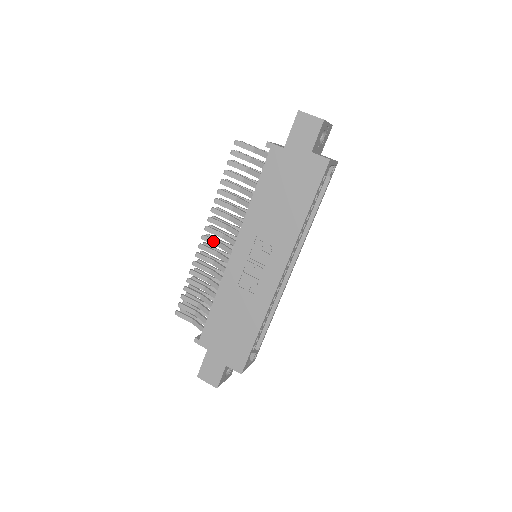
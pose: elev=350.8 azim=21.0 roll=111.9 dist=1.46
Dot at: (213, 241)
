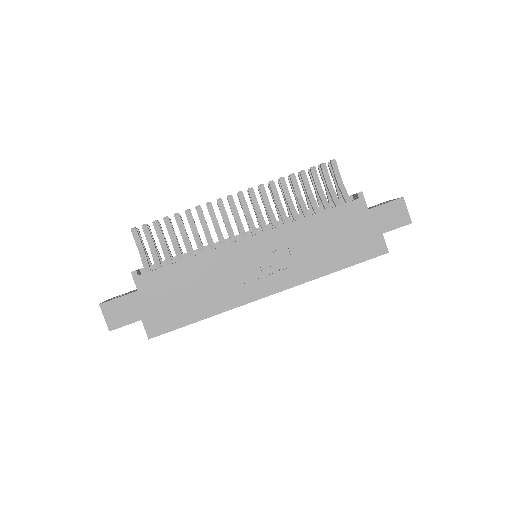
Dot at: (235, 209)
